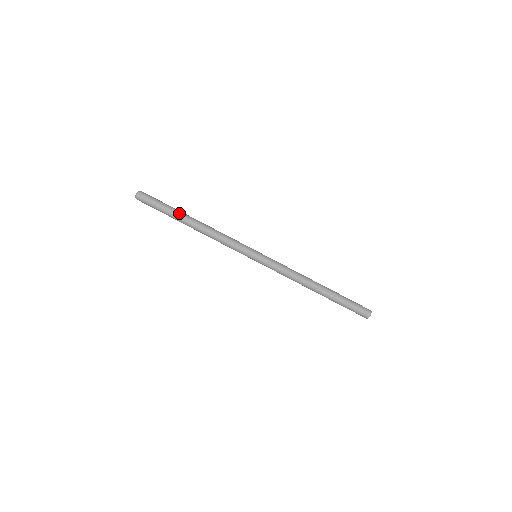
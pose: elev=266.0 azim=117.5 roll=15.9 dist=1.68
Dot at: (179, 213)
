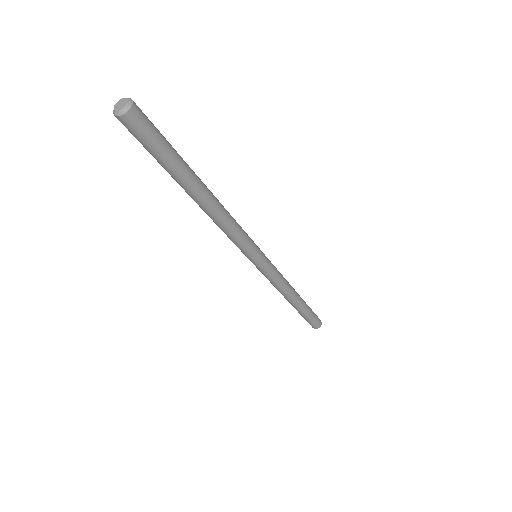
Dot at: (189, 176)
